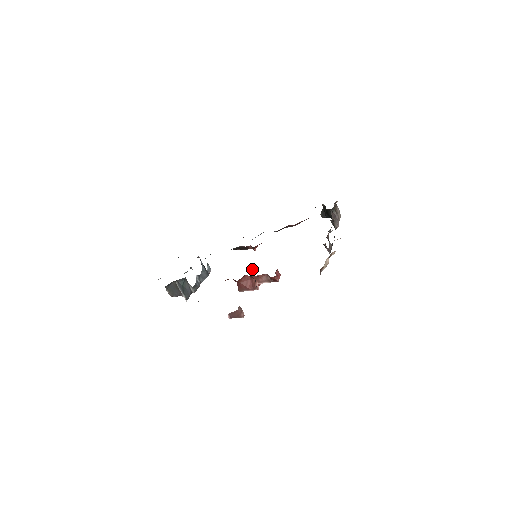
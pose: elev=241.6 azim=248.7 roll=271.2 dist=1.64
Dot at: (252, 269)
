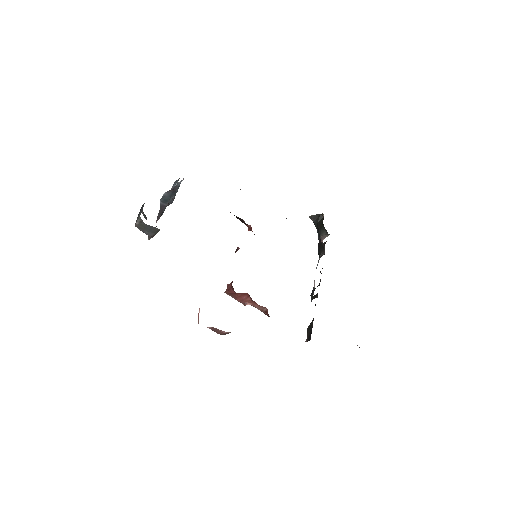
Dot at: occluded
